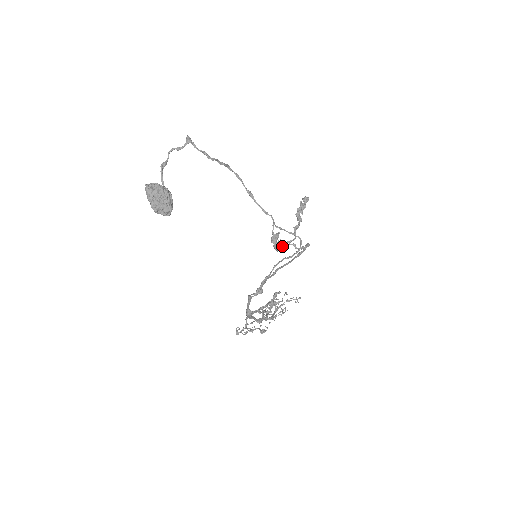
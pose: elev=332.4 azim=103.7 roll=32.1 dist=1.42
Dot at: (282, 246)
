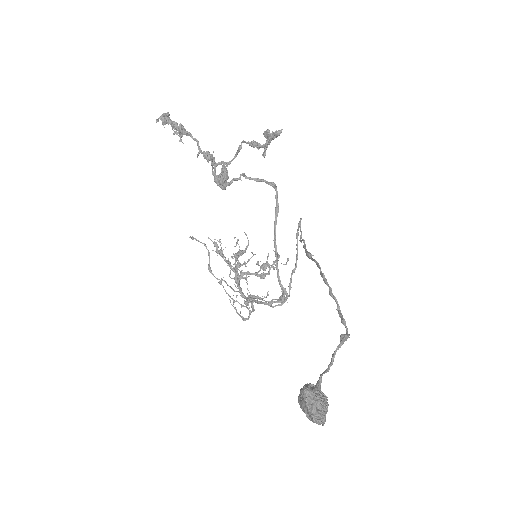
Dot at: occluded
